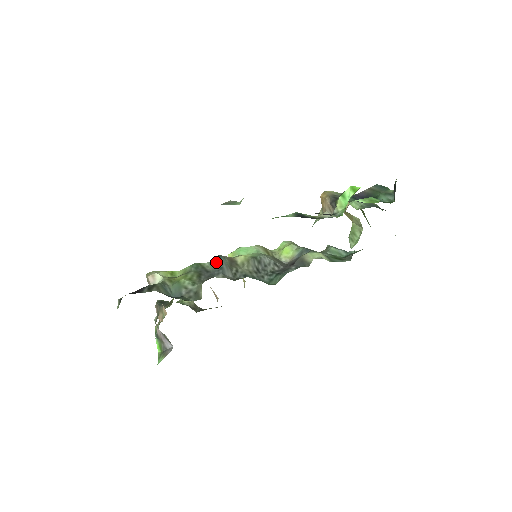
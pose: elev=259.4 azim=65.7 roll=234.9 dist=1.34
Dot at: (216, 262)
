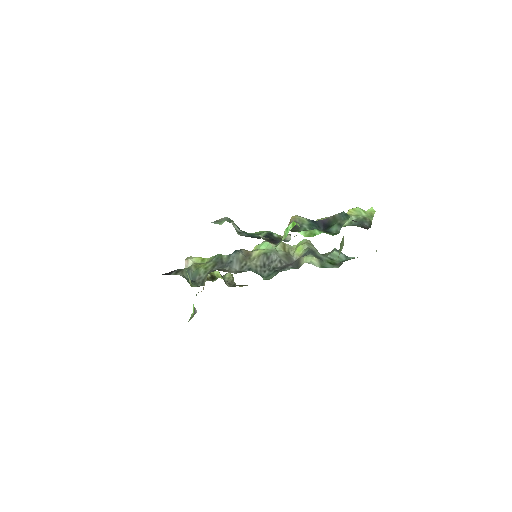
Dot at: (231, 256)
